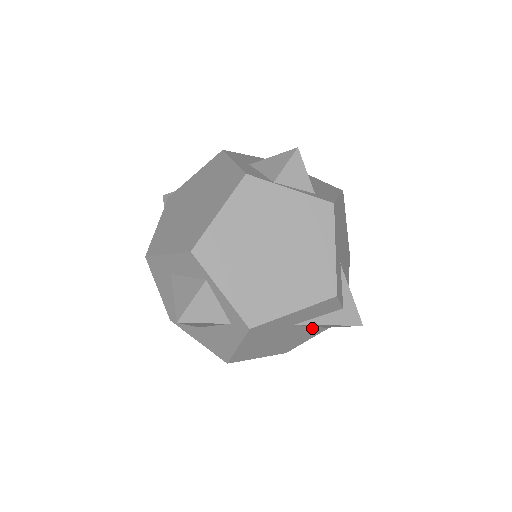
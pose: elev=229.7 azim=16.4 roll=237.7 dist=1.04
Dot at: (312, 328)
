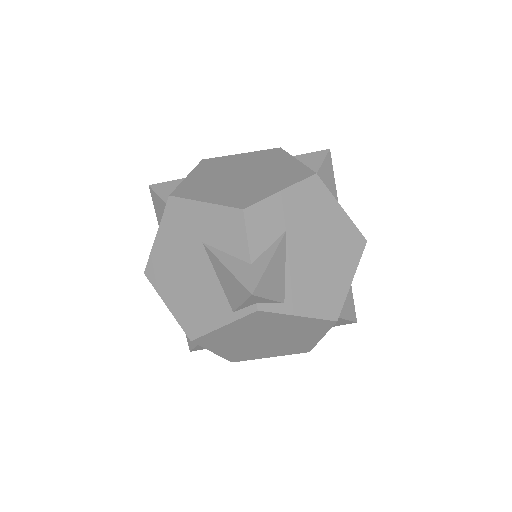
Dot at: (219, 288)
